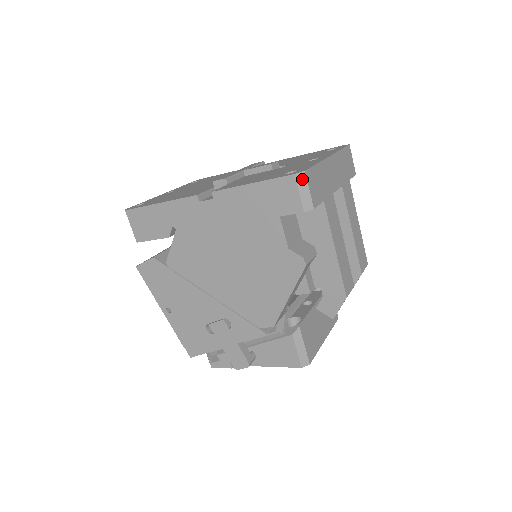
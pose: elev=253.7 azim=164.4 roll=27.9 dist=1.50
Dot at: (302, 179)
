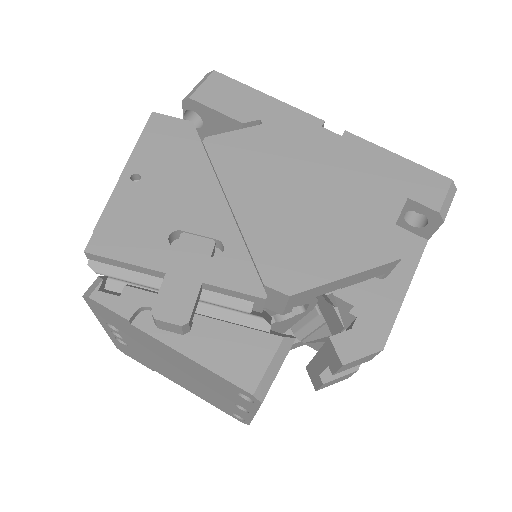
Dot at: (453, 191)
